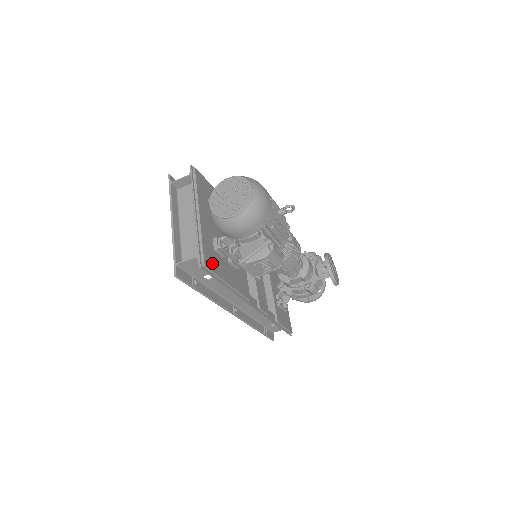
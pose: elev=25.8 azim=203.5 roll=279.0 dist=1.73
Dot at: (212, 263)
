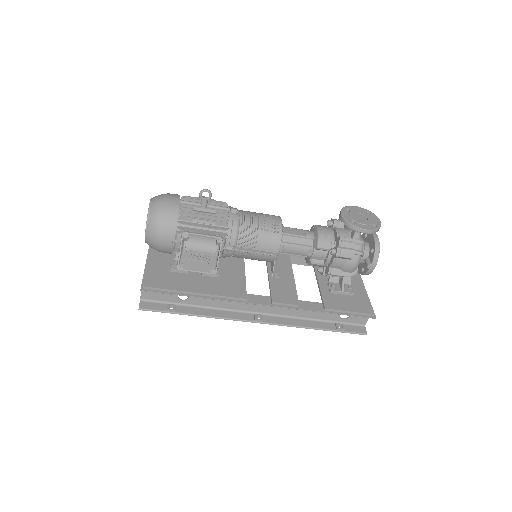
Dot at: (162, 282)
